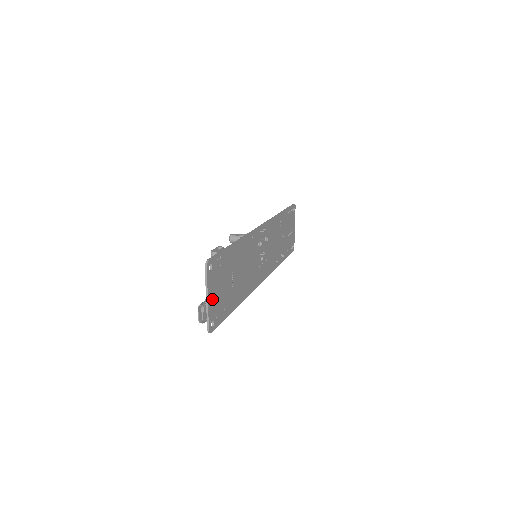
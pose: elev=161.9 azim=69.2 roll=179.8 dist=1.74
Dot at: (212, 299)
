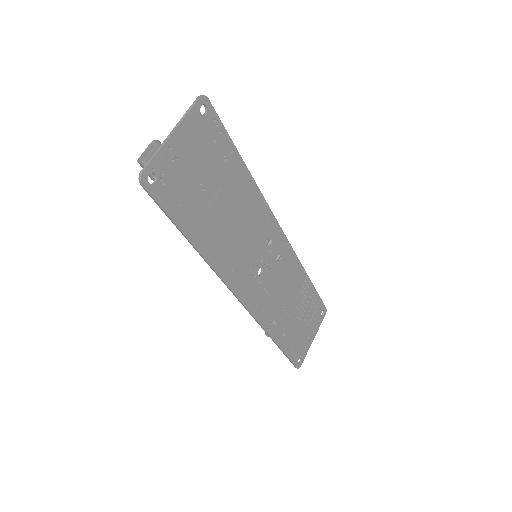
Dot at: (177, 149)
